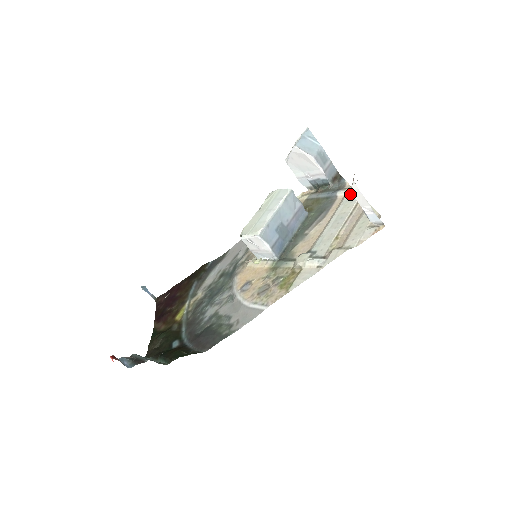
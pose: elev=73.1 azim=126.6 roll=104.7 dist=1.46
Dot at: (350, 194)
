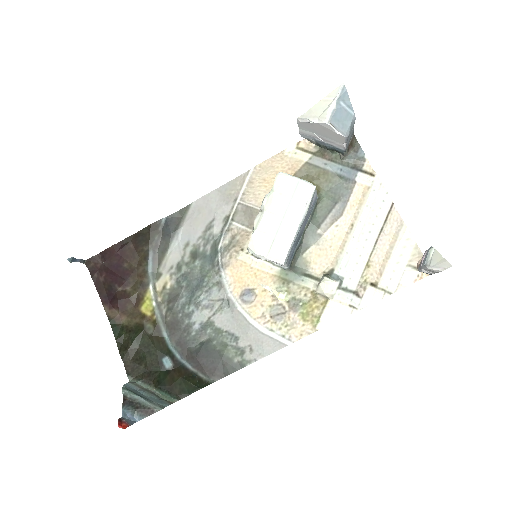
Dot at: (377, 191)
